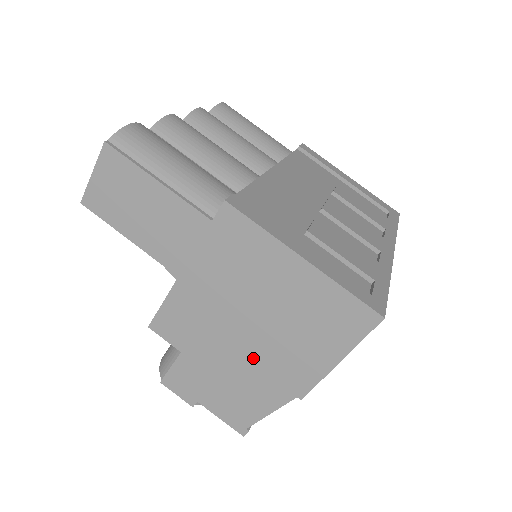
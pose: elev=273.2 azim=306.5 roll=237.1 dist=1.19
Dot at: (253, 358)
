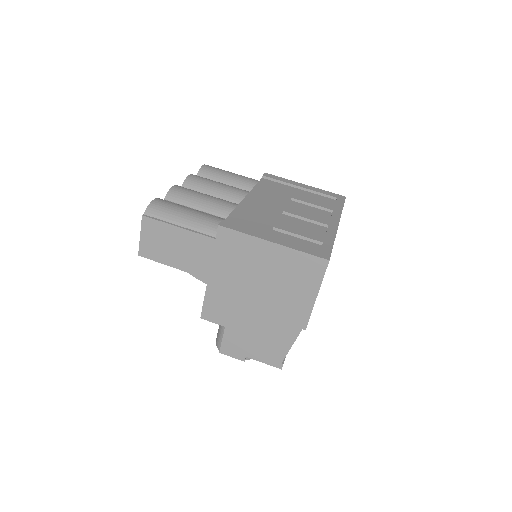
Dot at: (268, 314)
